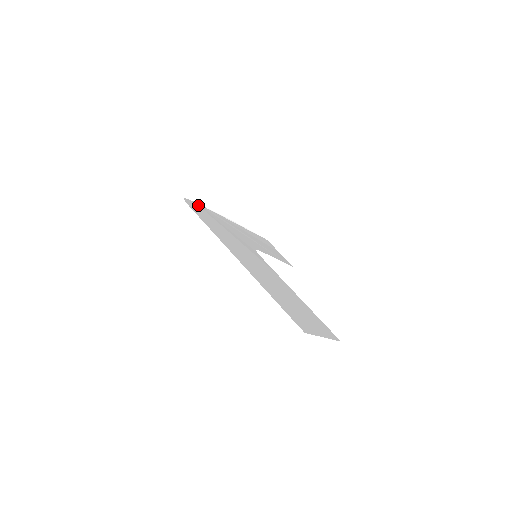
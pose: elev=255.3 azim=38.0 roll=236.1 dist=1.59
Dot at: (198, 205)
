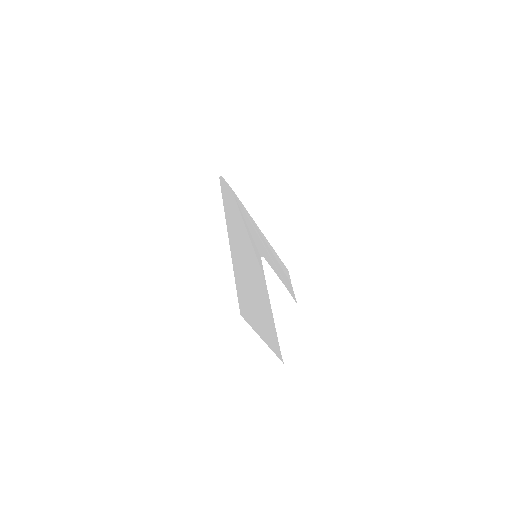
Dot at: (232, 191)
